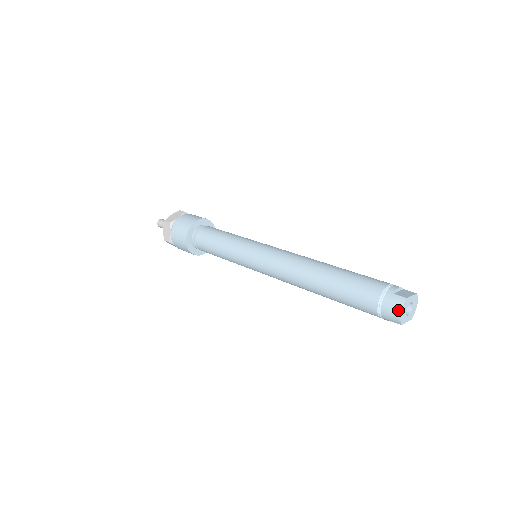
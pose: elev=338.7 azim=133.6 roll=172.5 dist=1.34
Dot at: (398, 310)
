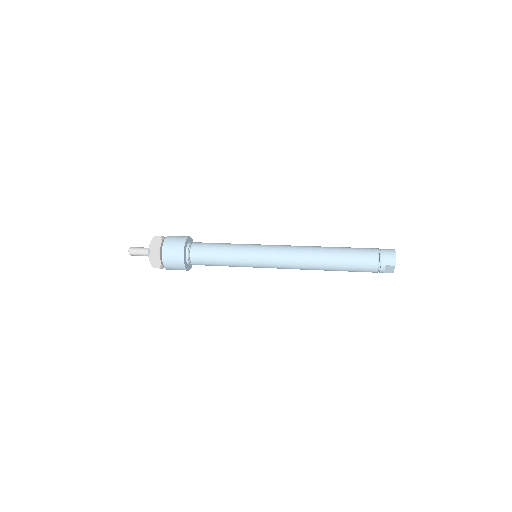
Dot at: (393, 254)
